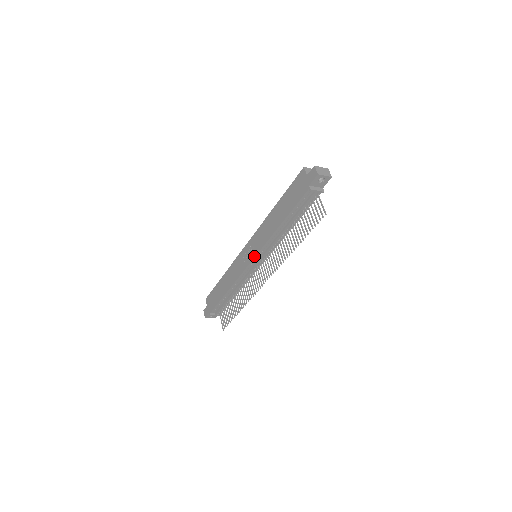
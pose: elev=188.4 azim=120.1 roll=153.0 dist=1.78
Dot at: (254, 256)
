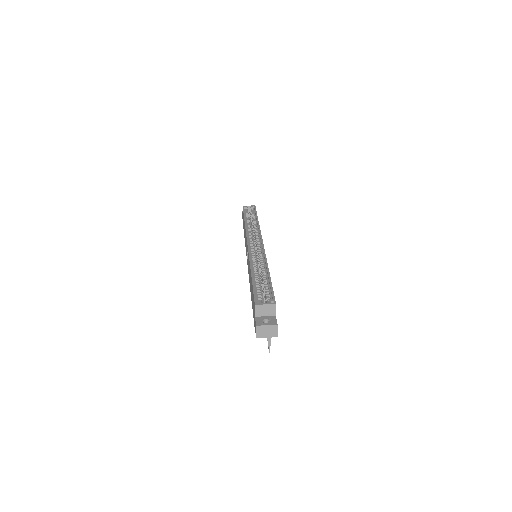
Dot at: occluded
